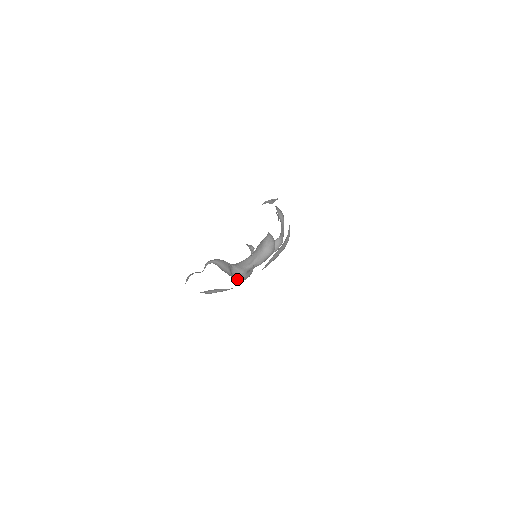
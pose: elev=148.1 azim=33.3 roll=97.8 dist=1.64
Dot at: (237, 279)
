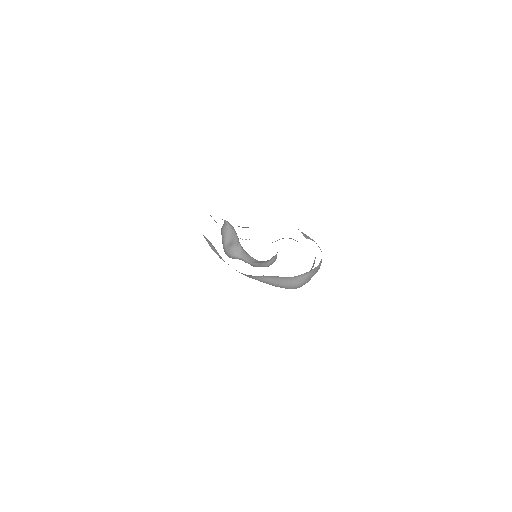
Dot at: (228, 253)
